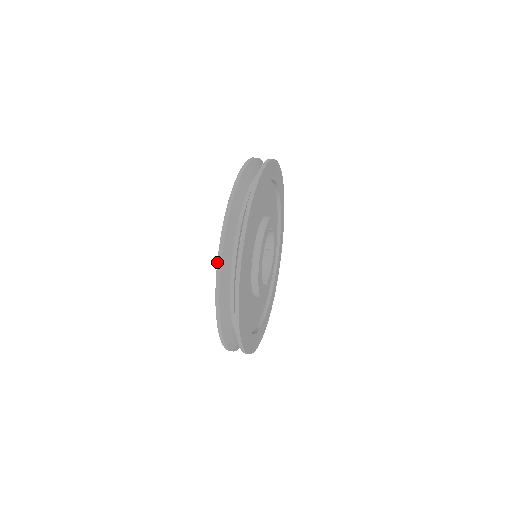
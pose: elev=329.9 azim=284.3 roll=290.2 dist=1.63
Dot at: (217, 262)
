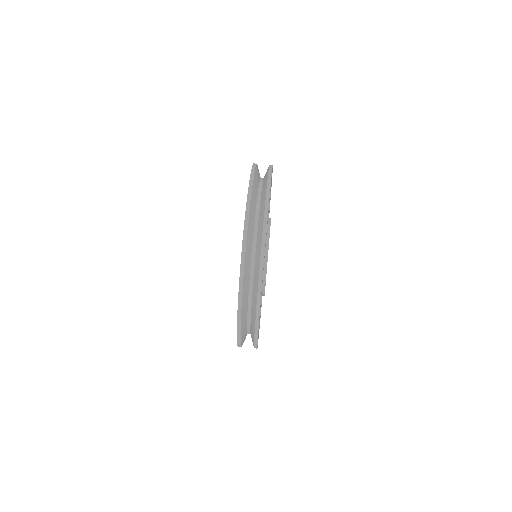
Dot at: occluded
